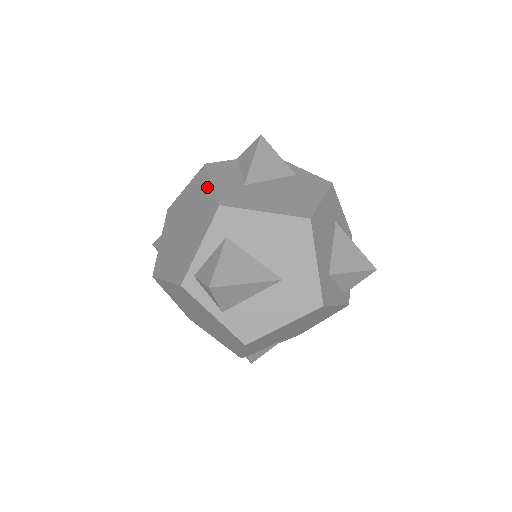
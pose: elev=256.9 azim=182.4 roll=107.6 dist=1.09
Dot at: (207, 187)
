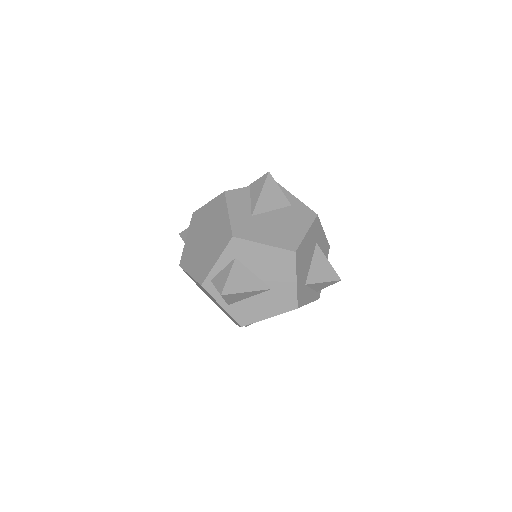
Dot at: (225, 214)
